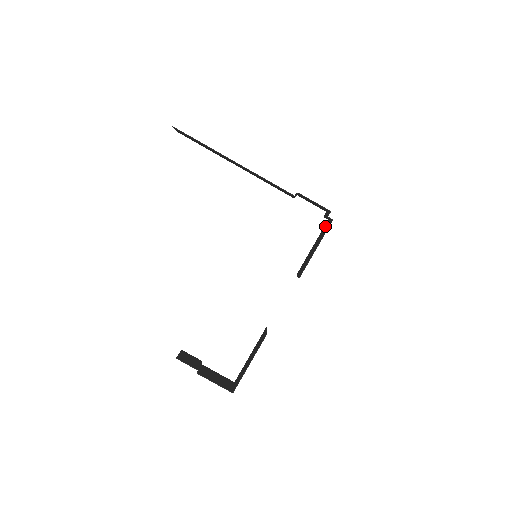
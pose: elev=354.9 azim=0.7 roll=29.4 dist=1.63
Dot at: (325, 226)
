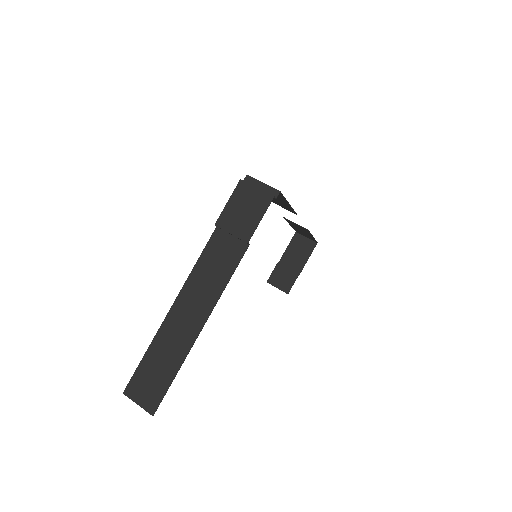
Dot at: occluded
